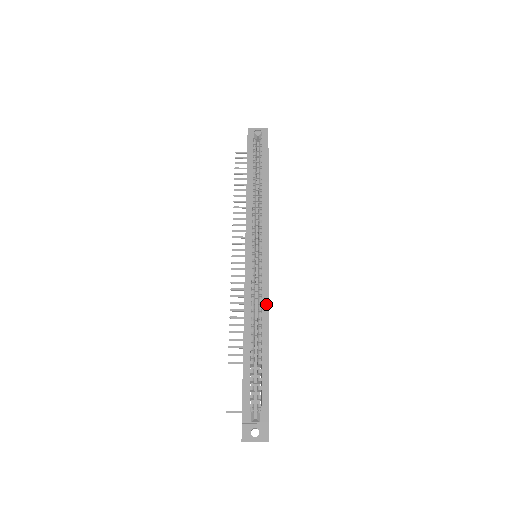
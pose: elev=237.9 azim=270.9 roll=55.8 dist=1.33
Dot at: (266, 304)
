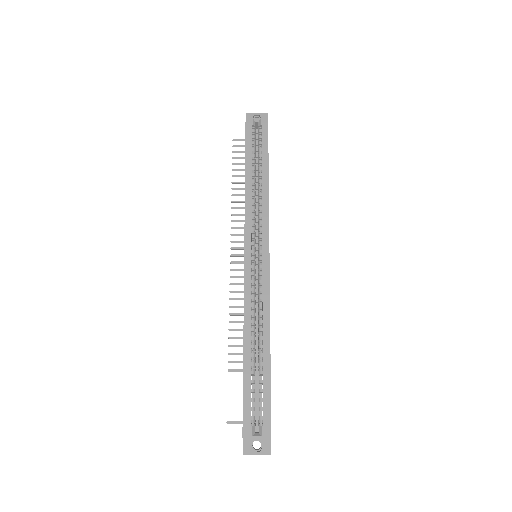
Dot at: (267, 310)
